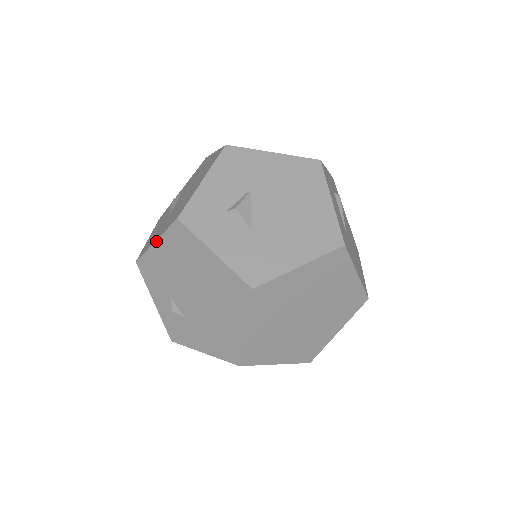
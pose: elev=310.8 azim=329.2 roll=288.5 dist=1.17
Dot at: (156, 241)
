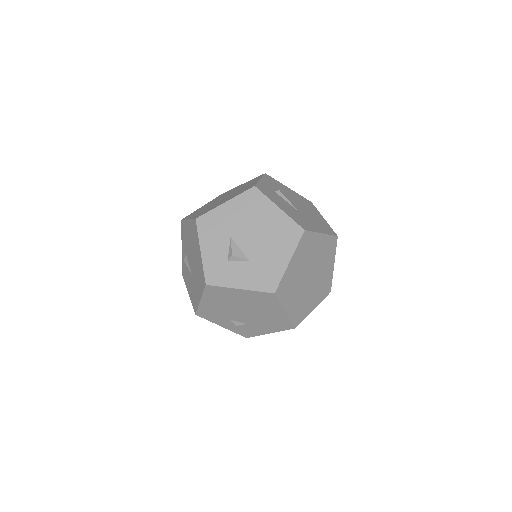
Dot at: (201, 300)
